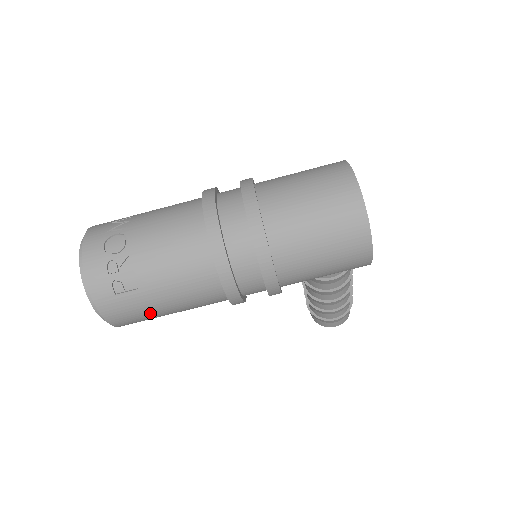
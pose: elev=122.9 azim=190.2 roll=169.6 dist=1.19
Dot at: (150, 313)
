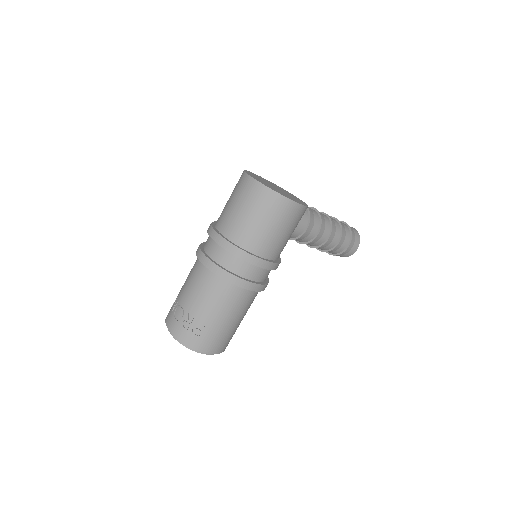
Dot at: (225, 332)
